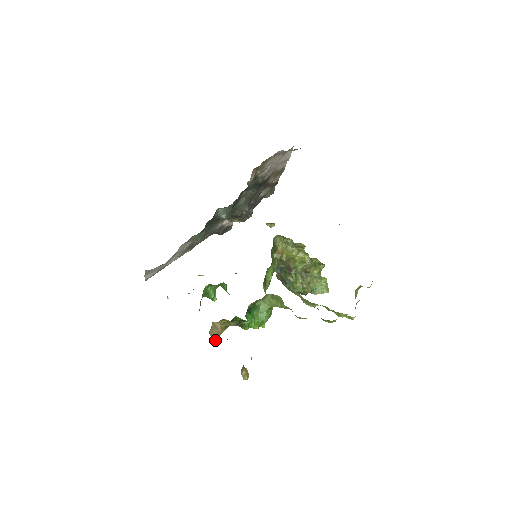
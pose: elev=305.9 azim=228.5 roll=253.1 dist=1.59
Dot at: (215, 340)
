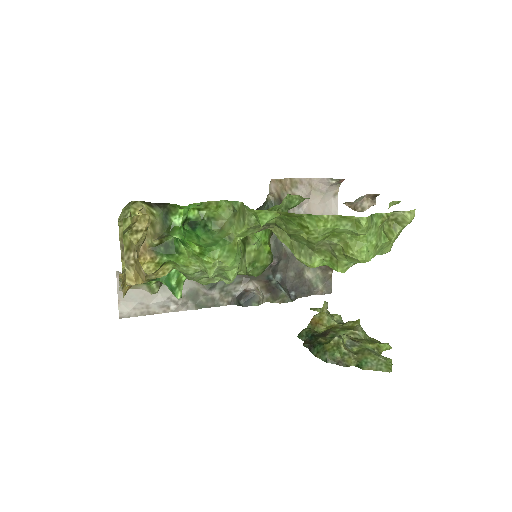
Dot at: occluded
